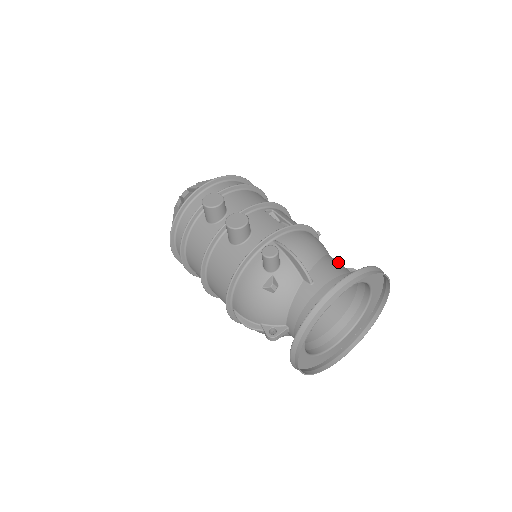
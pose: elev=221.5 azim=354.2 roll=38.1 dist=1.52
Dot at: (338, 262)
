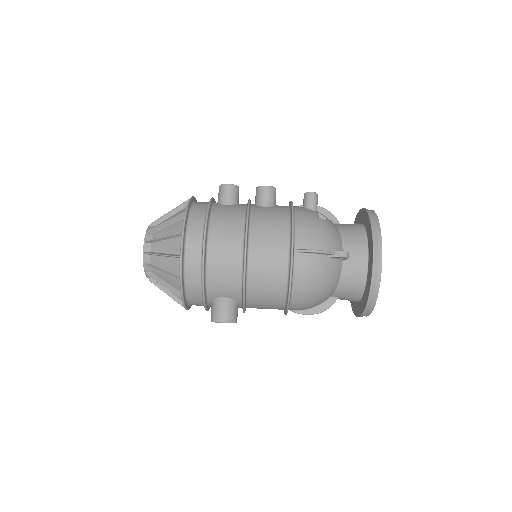
Dot at: occluded
